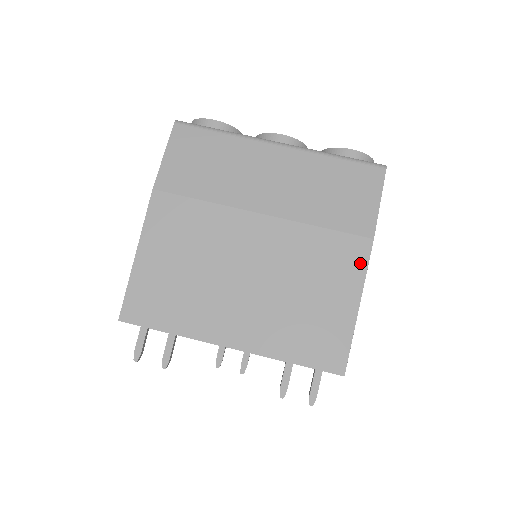
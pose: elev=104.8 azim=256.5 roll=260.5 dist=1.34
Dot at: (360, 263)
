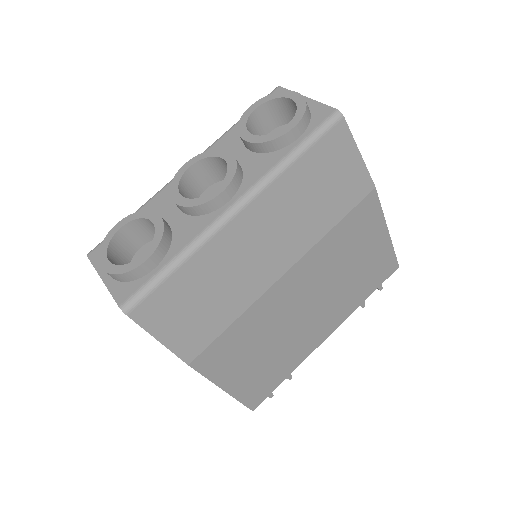
Dot at: (375, 211)
